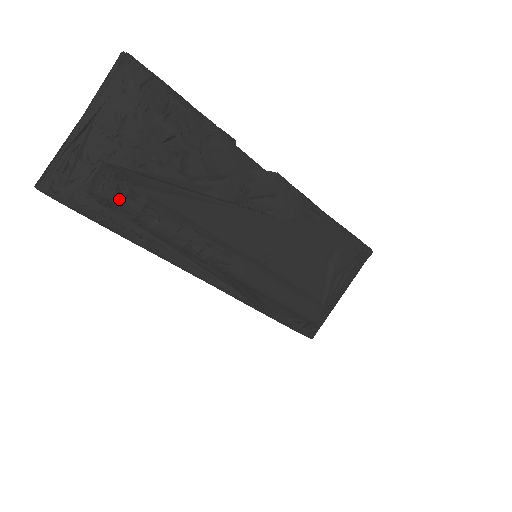
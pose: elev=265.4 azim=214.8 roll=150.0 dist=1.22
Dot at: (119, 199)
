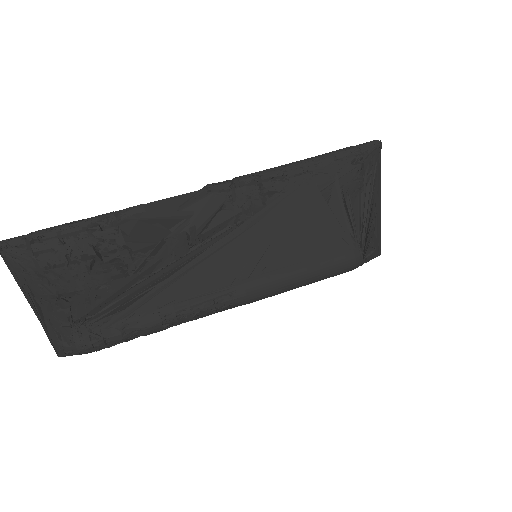
Dot at: (100, 344)
